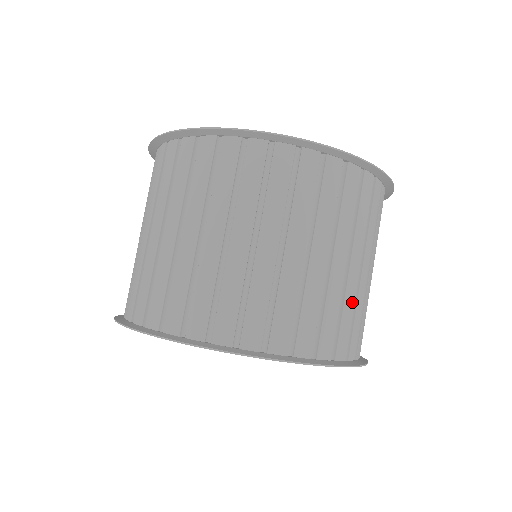
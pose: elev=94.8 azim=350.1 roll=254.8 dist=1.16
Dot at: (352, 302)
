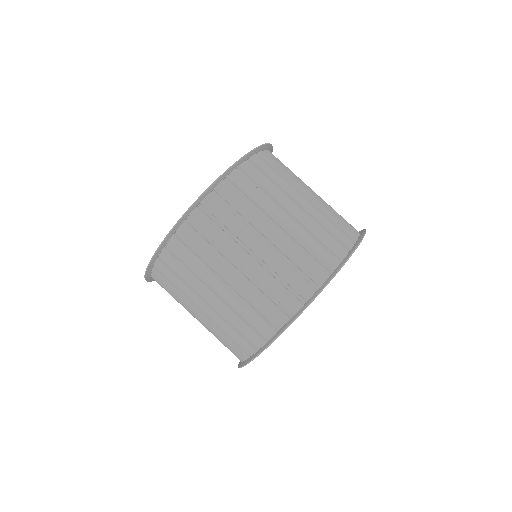
Dot at: (328, 212)
